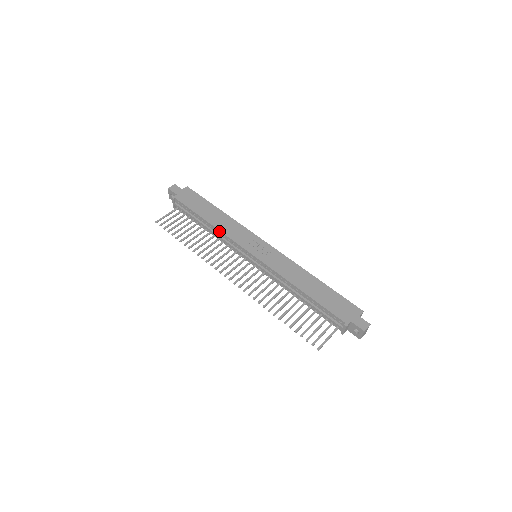
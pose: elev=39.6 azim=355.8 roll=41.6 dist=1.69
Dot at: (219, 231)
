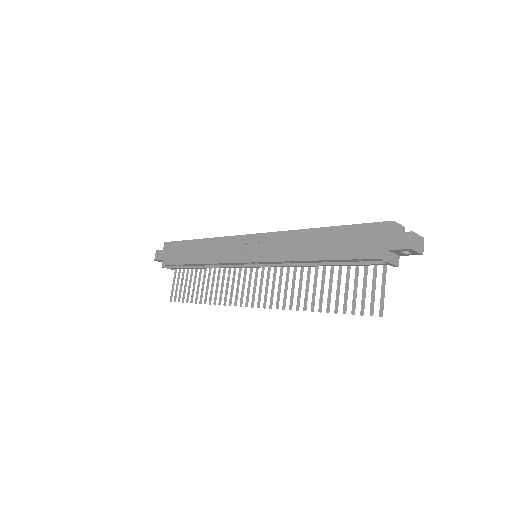
Dot at: (210, 264)
